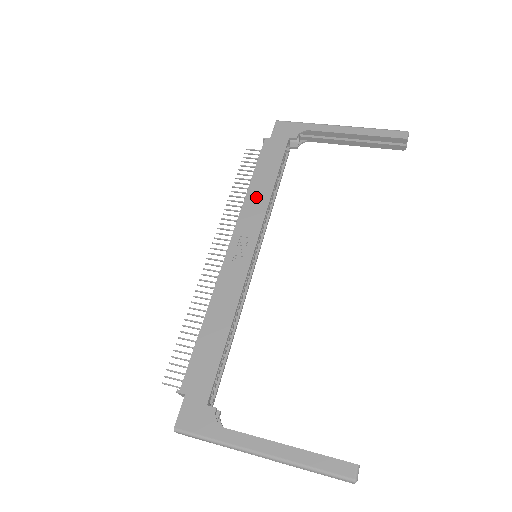
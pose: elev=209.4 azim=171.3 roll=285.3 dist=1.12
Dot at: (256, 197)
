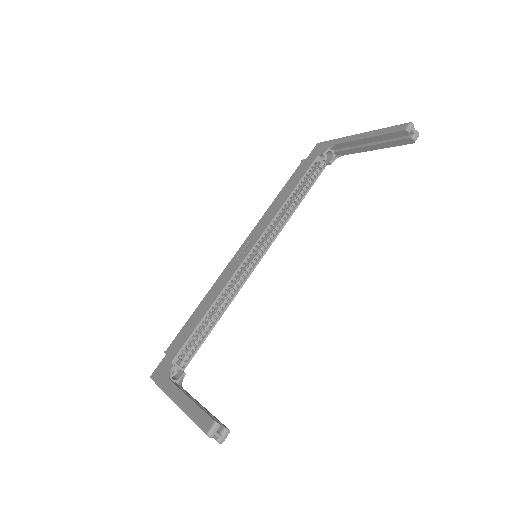
Dot at: (273, 208)
